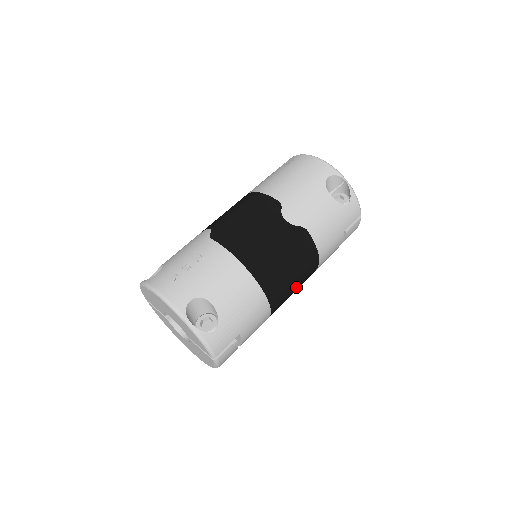
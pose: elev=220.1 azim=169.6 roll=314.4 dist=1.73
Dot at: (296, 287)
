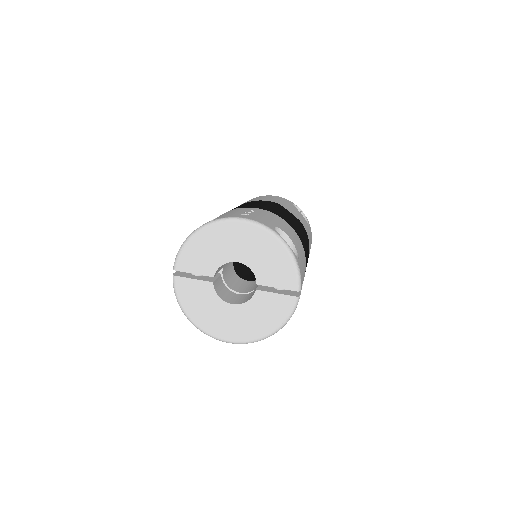
Dot at: occluded
